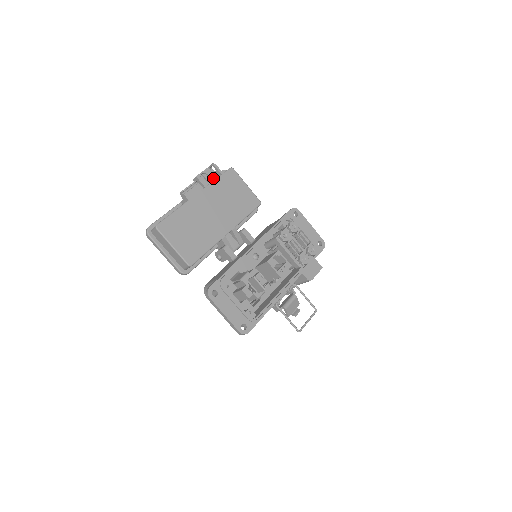
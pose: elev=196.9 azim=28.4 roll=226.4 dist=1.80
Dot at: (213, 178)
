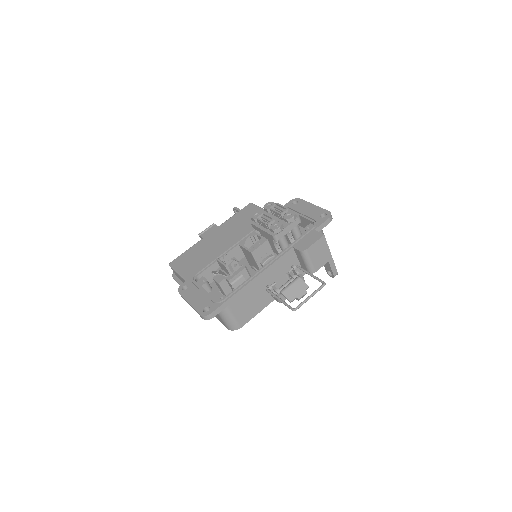
Dot at: occluded
